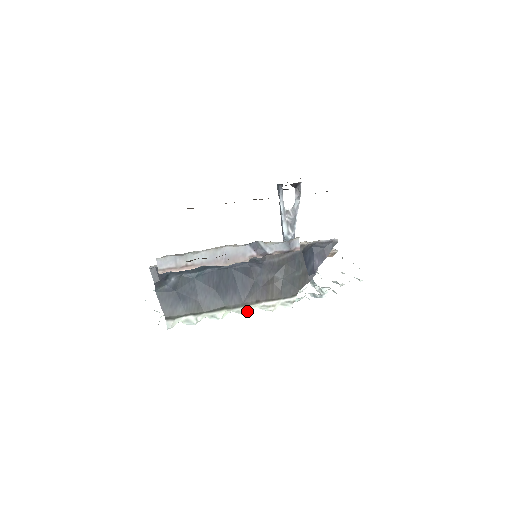
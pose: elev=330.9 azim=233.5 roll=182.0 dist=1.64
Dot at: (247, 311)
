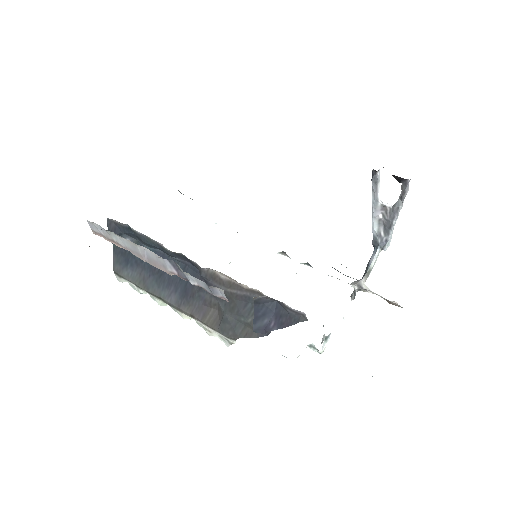
Dot at: (183, 317)
